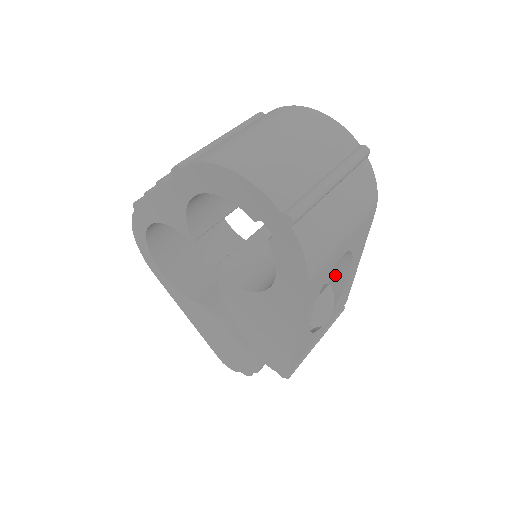
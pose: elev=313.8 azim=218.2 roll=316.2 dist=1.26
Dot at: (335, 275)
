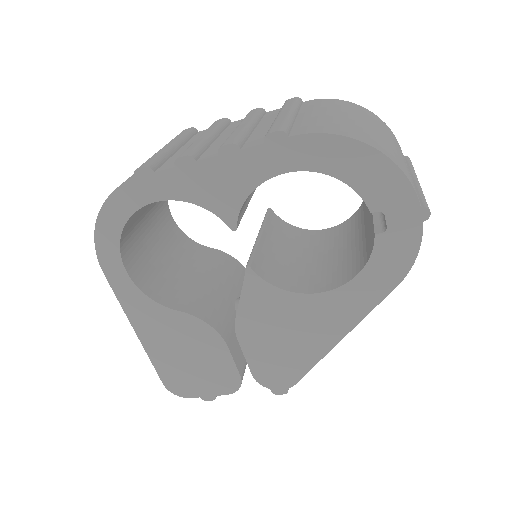
Dot at: occluded
